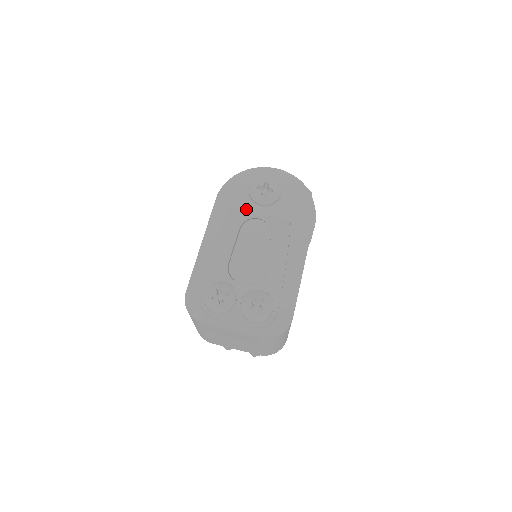
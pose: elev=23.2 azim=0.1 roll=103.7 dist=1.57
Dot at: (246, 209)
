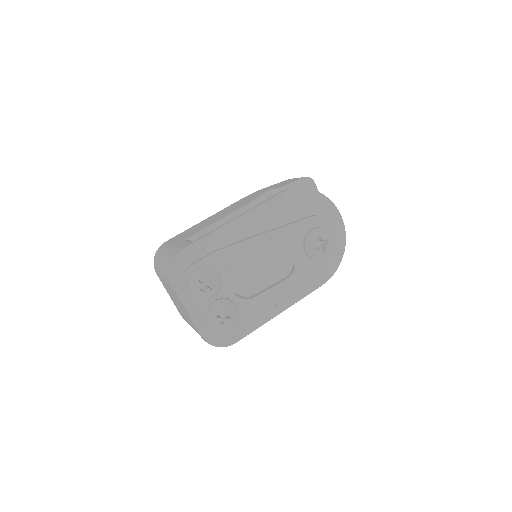
Dot at: (293, 243)
